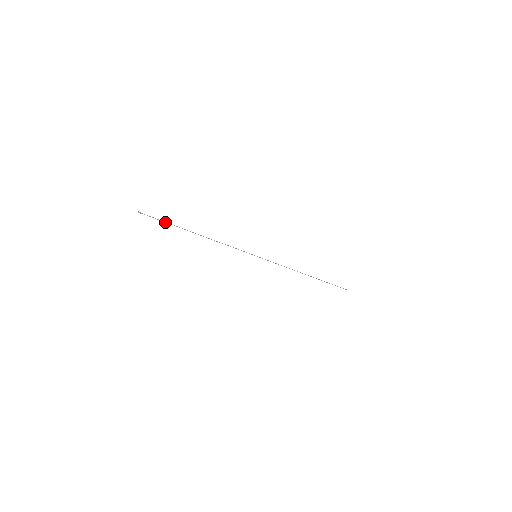
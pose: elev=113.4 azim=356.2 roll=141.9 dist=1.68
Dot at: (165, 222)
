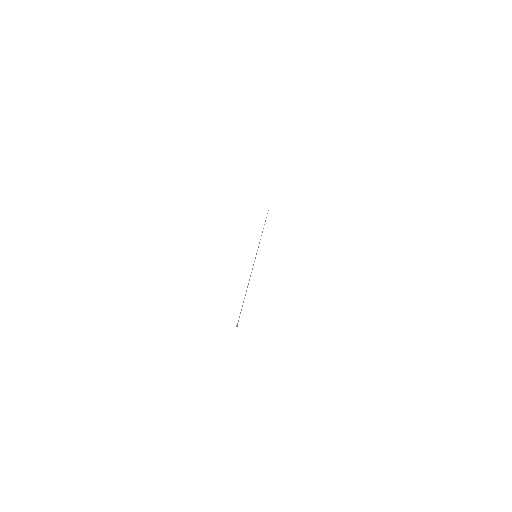
Dot at: occluded
